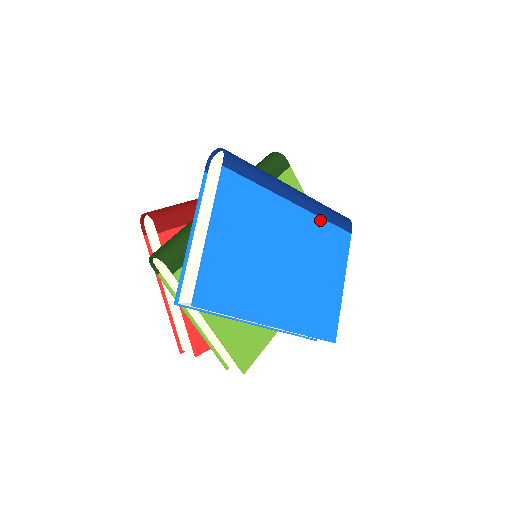
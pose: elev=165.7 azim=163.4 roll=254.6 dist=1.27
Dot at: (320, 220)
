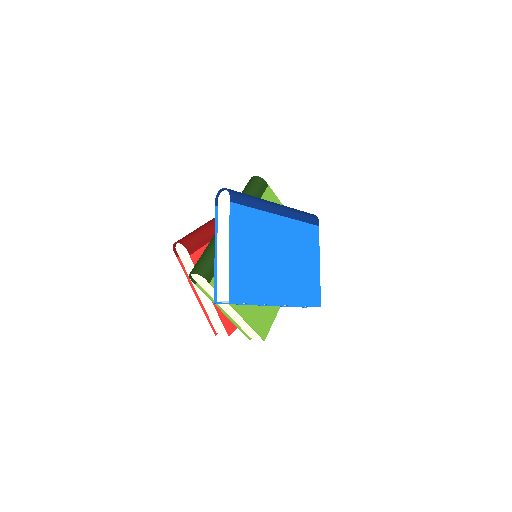
Dot at: (297, 222)
